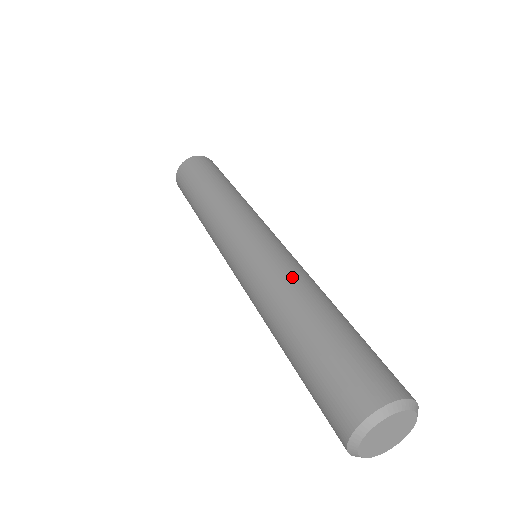
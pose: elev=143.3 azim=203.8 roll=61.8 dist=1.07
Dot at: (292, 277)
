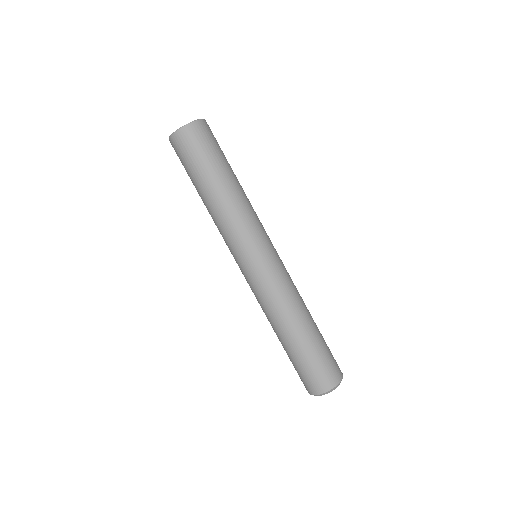
Dot at: (285, 305)
